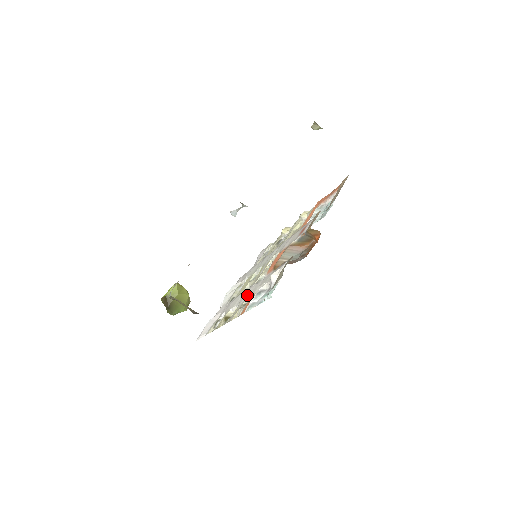
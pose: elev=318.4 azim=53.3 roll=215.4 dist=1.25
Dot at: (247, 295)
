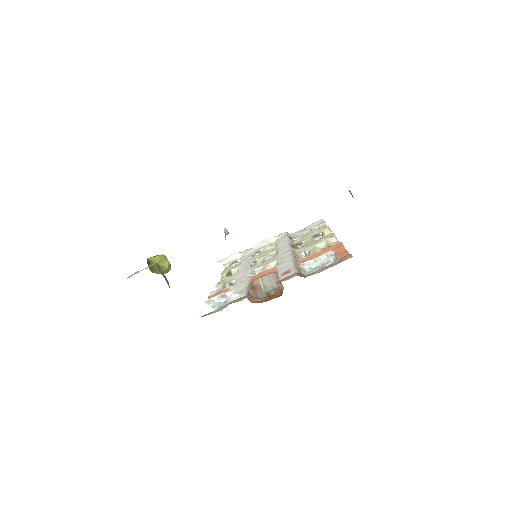
Dot at: (239, 276)
